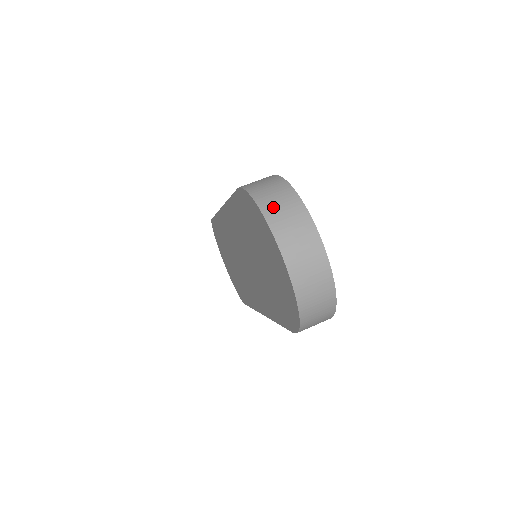
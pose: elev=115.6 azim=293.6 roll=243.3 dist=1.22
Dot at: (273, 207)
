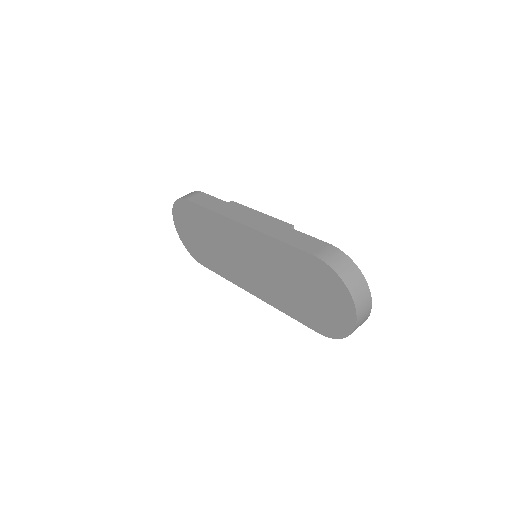
Dot at: (353, 285)
